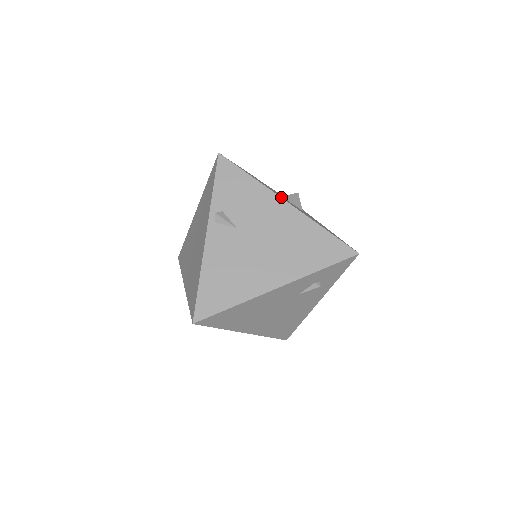
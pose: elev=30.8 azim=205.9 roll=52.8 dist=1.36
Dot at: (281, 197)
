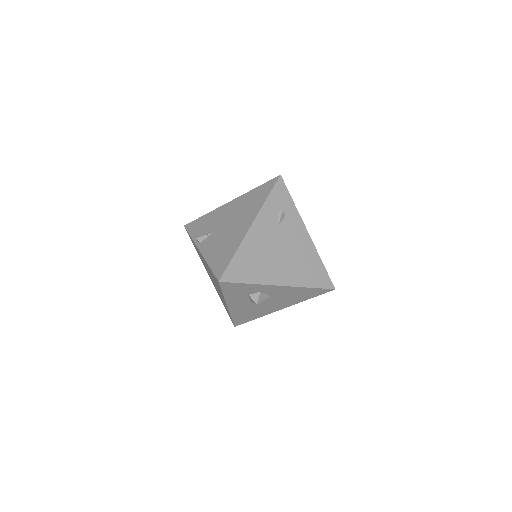
Dot at: occluded
